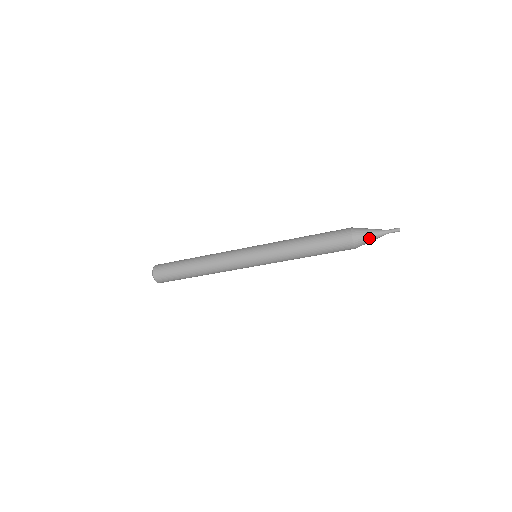
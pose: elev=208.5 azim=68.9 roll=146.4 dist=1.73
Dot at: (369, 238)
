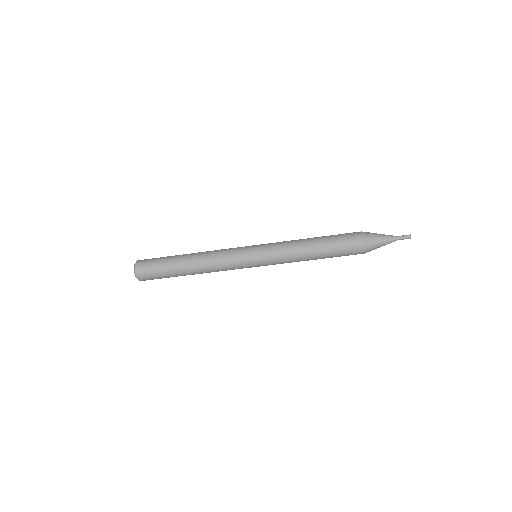
Dot at: (380, 241)
